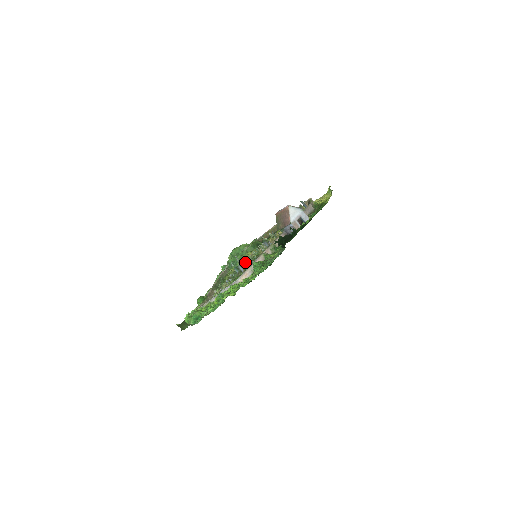
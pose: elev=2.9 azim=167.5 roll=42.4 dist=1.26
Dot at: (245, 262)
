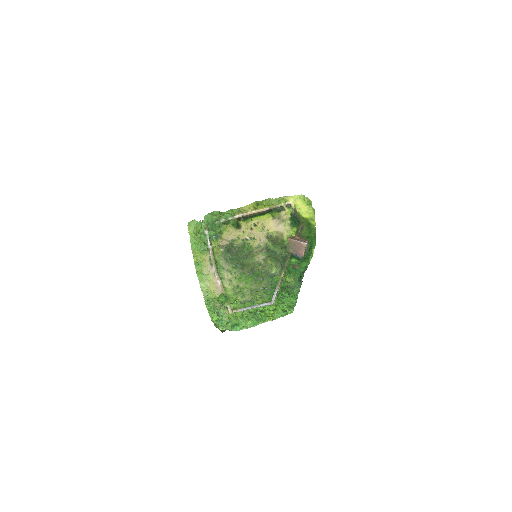
Dot at: (233, 245)
